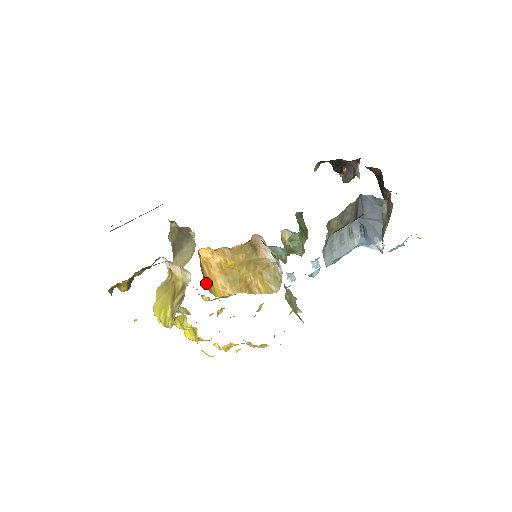
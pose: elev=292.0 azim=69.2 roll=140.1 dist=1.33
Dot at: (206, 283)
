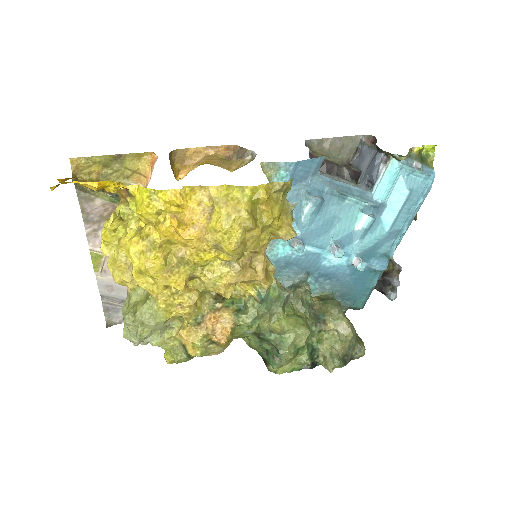
Dot at: occluded
